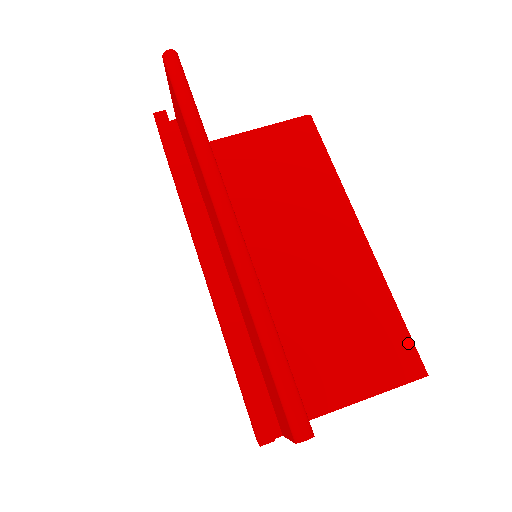
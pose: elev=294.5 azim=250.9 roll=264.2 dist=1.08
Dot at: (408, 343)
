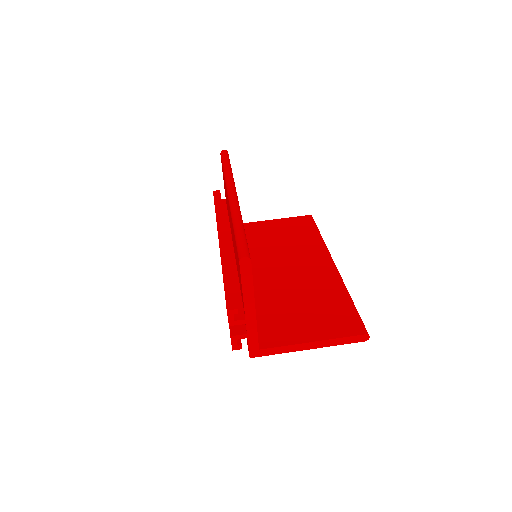
Dot at: (356, 316)
